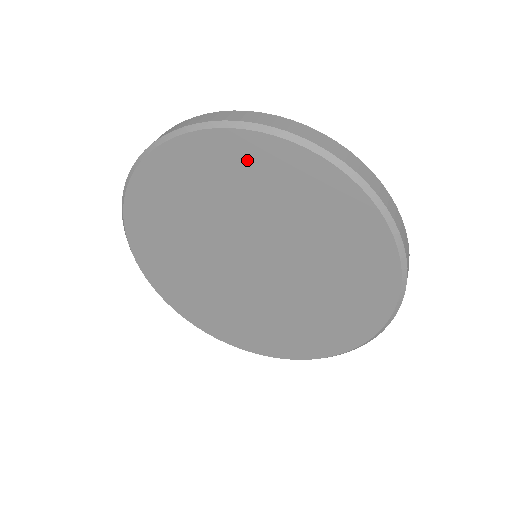
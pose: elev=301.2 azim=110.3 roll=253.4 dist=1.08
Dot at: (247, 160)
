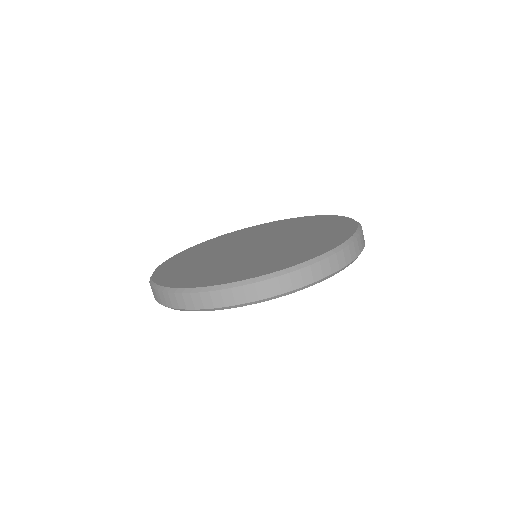
Dot at: occluded
